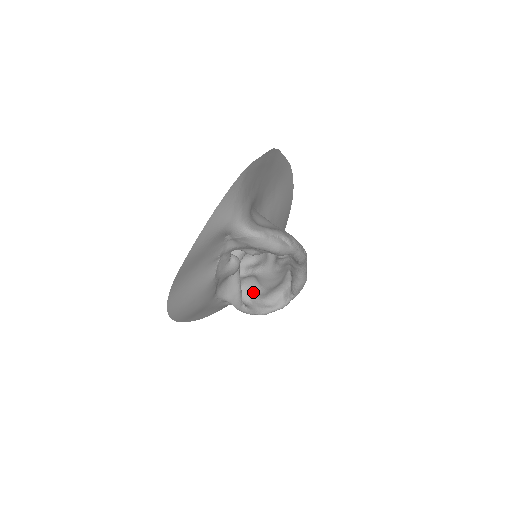
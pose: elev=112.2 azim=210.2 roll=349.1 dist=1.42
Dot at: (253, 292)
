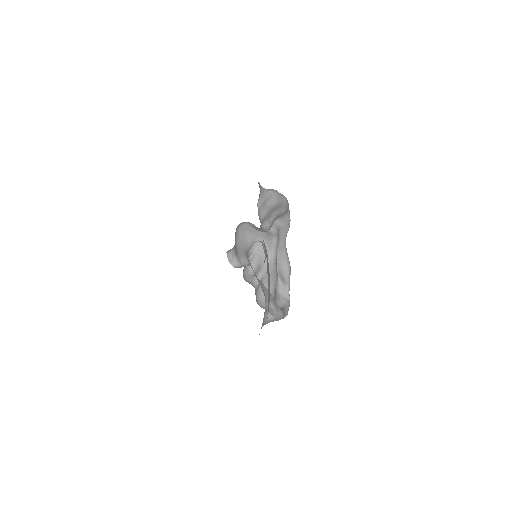
Dot at: occluded
